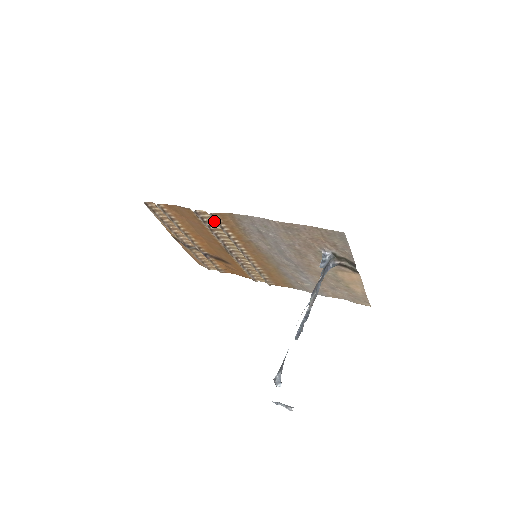
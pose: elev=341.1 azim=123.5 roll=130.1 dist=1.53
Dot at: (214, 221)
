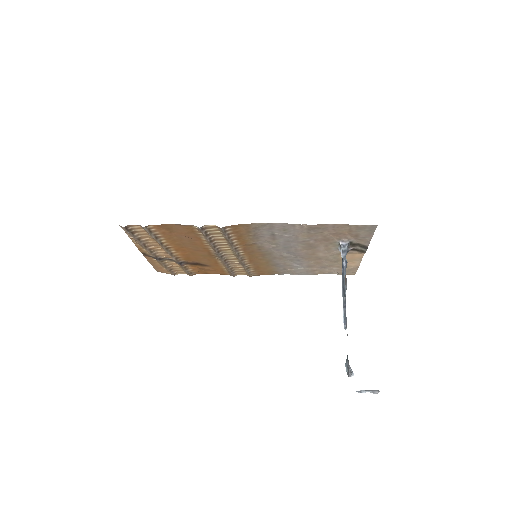
Dot at: (219, 233)
